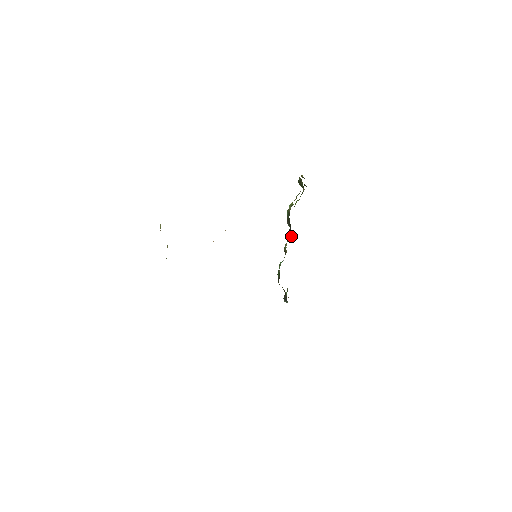
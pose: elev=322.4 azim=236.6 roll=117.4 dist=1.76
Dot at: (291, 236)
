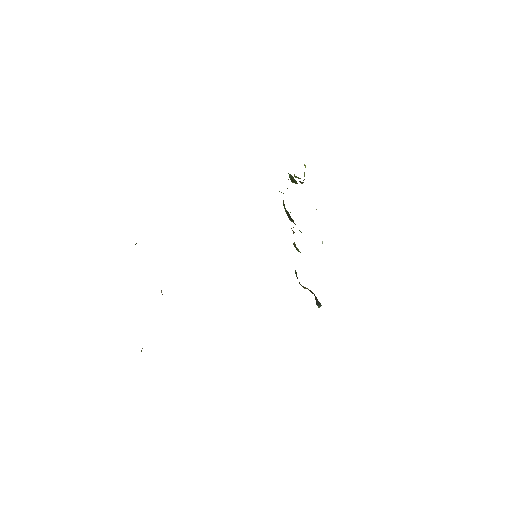
Dot at: occluded
